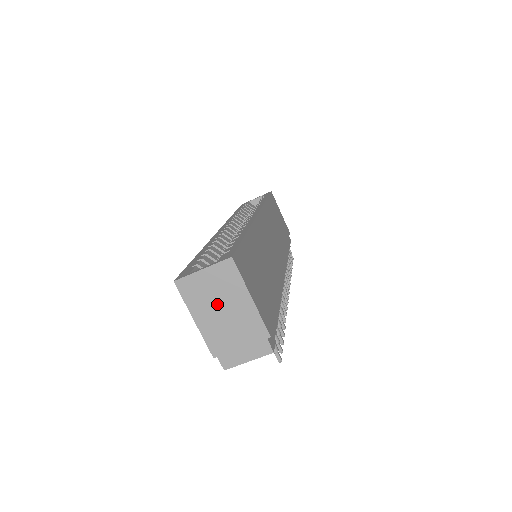
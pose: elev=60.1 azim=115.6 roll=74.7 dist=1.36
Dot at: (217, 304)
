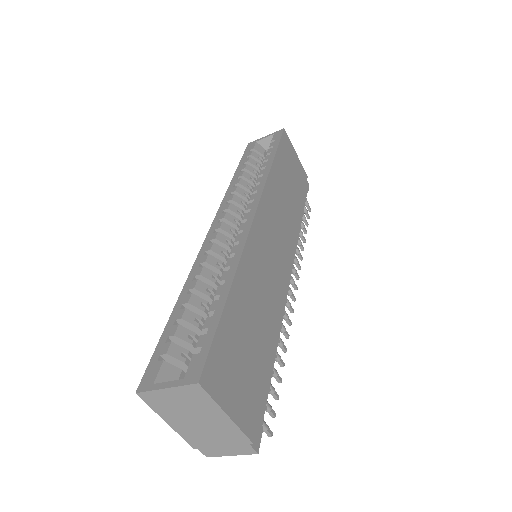
Dot at: (189, 415)
